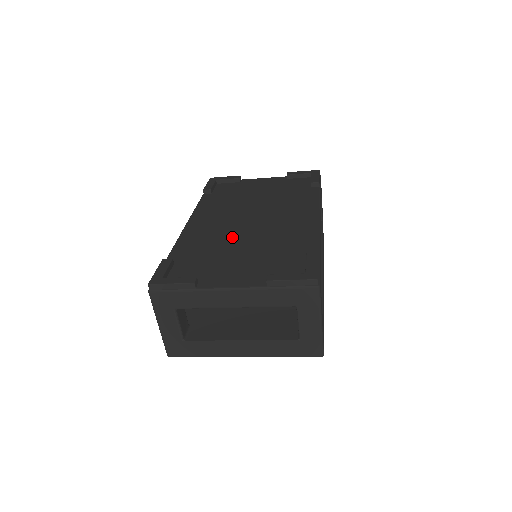
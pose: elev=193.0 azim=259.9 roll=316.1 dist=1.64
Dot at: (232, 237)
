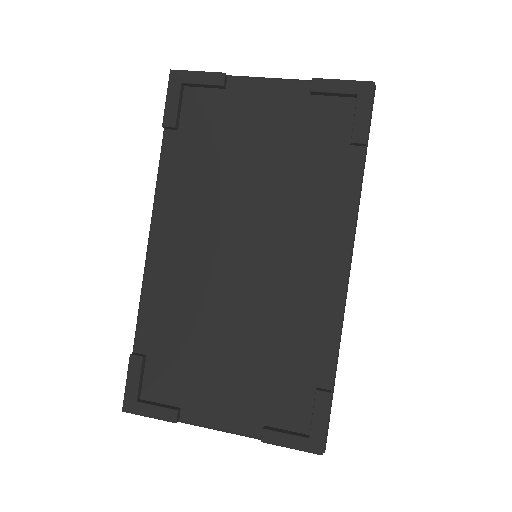
Dot at: (217, 302)
